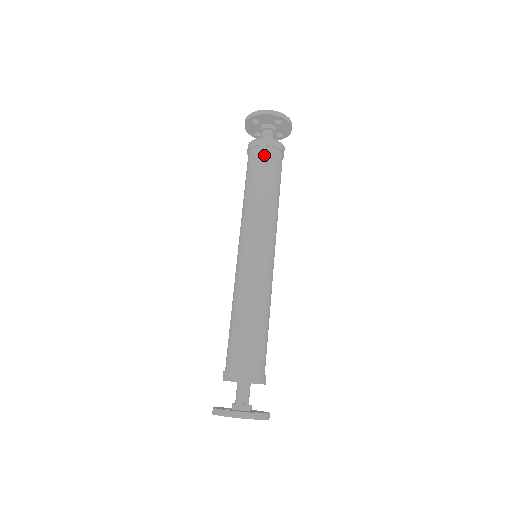
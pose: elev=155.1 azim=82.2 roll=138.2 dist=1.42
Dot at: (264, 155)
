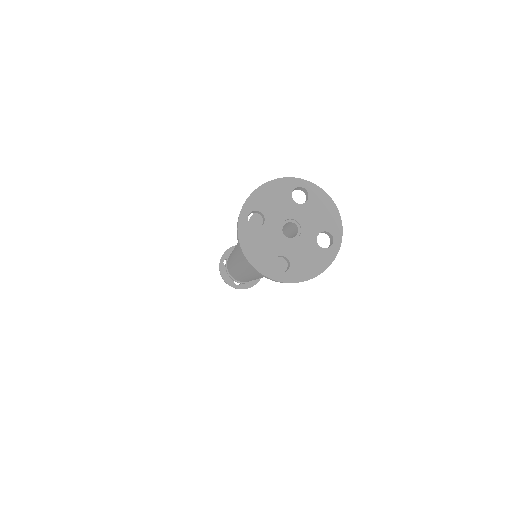
Dot at: occluded
